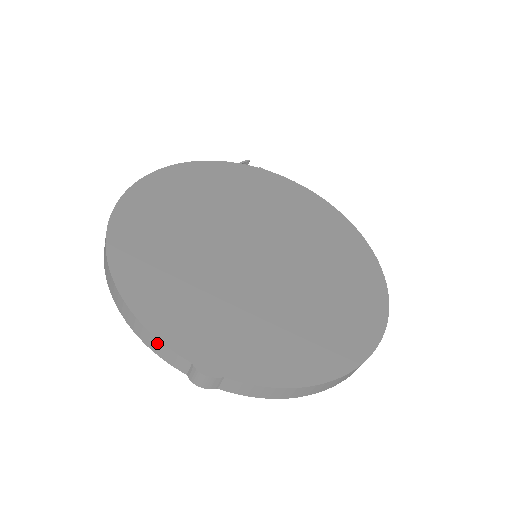
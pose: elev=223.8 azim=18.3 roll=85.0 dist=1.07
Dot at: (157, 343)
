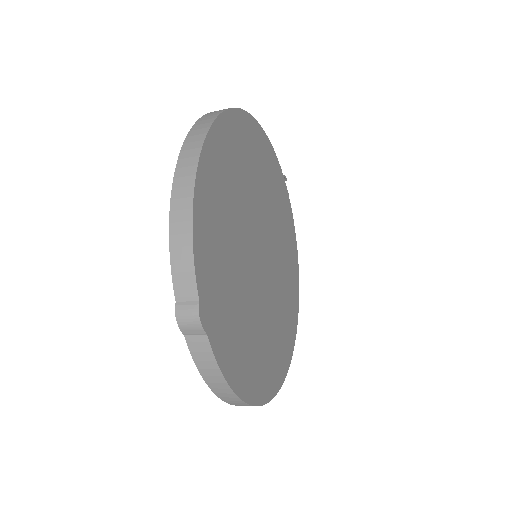
Dot at: (188, 257)
